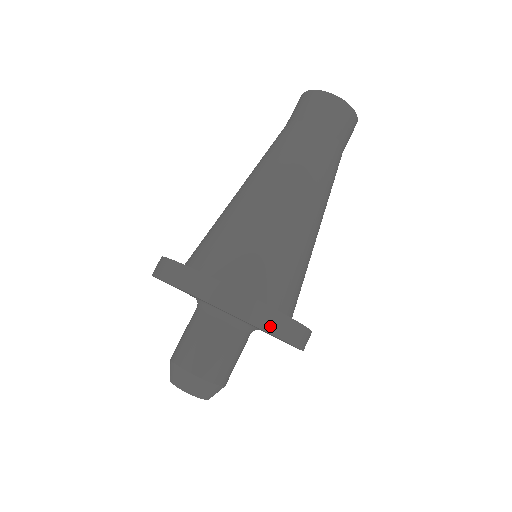
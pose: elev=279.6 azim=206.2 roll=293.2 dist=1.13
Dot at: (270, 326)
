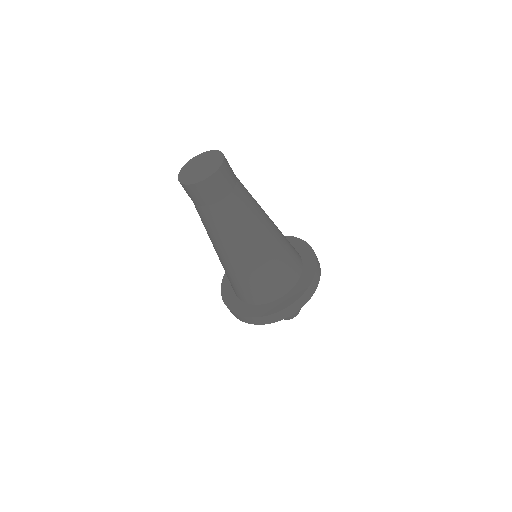
Dot at: (268, 322)
